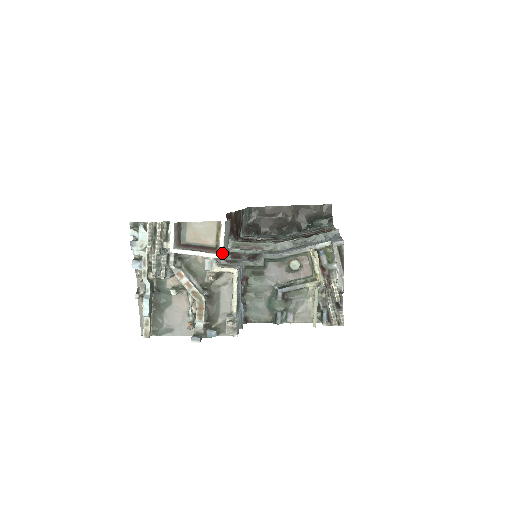
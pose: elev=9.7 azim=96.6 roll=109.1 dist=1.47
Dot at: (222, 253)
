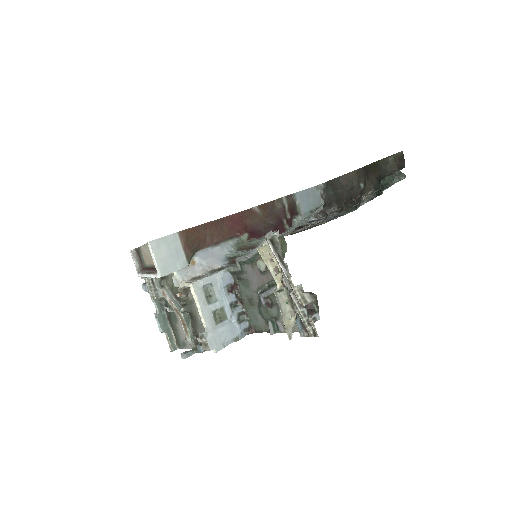
Dot at: (159, 273)
